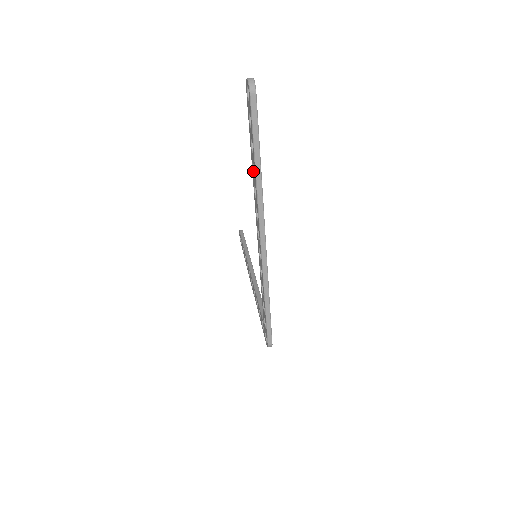
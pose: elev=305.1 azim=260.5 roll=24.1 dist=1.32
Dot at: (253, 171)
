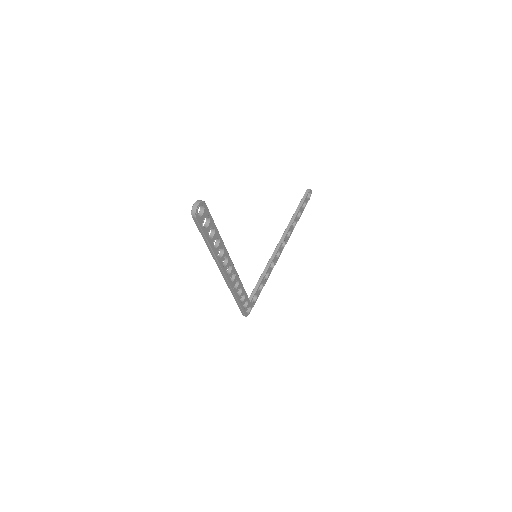
Dot at: (216, 240)
